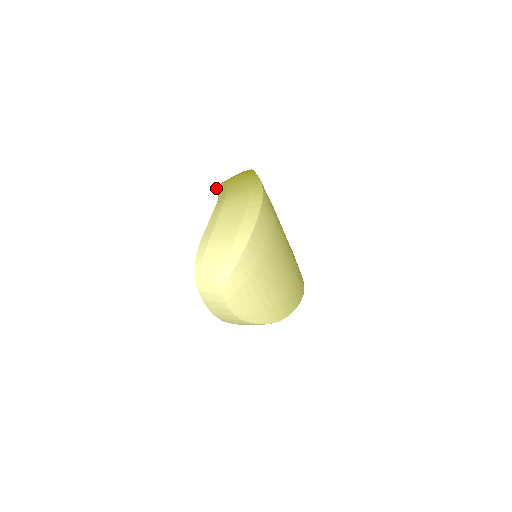
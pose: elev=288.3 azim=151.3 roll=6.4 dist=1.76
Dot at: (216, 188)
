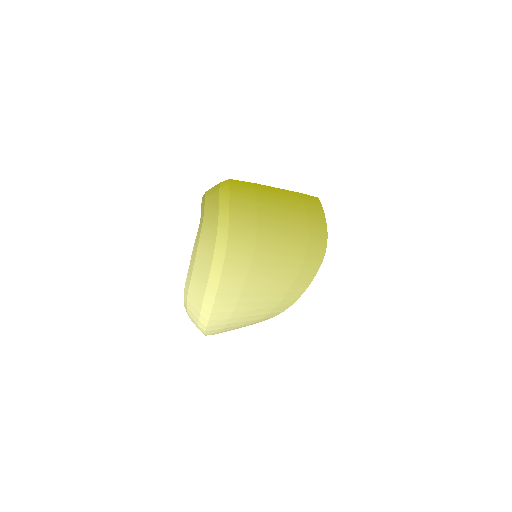
Dot at: occluded
